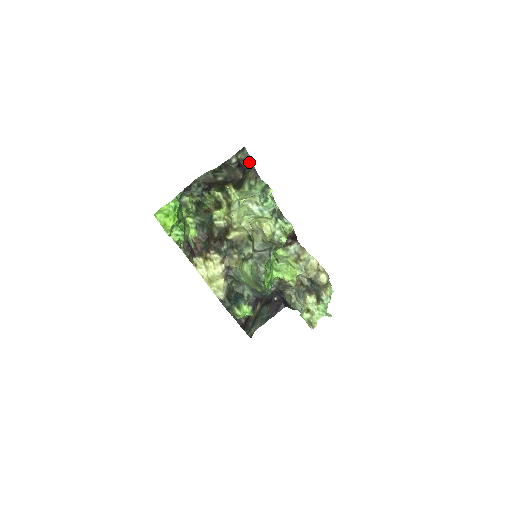
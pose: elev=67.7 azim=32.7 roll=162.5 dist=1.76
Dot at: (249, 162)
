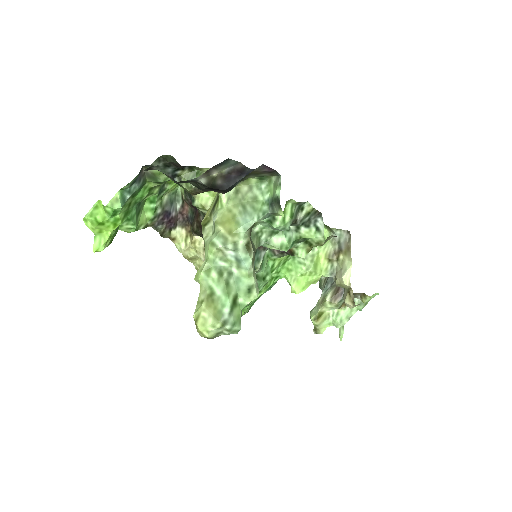
Dot at: (243, 172)
